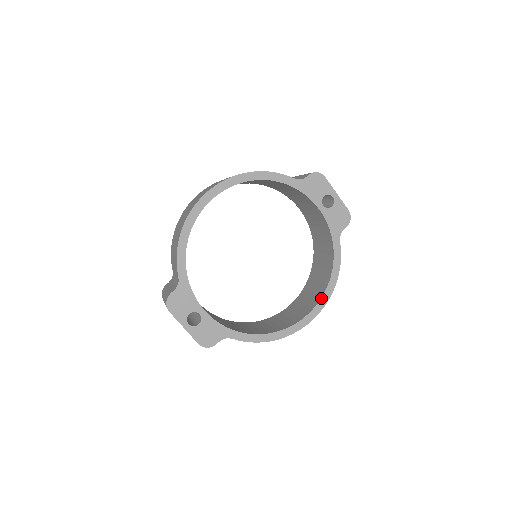
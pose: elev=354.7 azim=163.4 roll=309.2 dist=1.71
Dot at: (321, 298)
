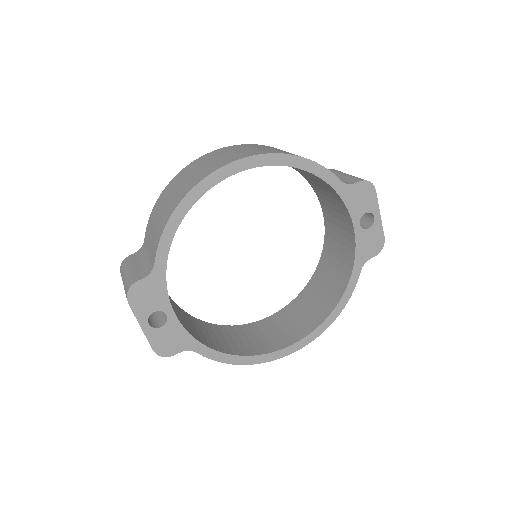
Dot at: (315, 329)
